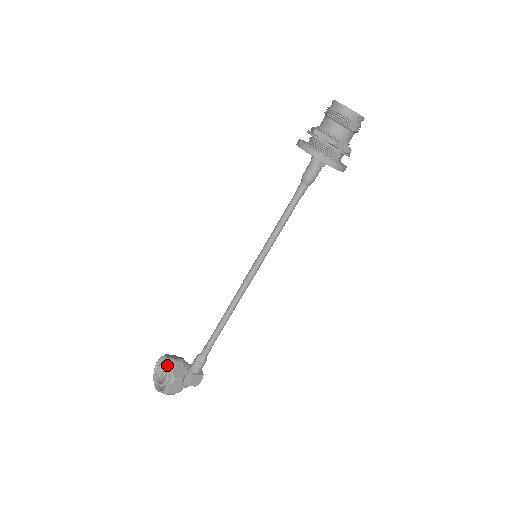
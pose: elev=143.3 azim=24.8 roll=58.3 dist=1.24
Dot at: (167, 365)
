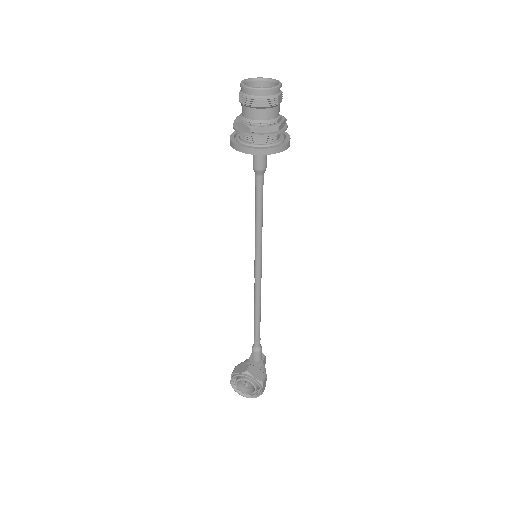
Dot at: (246, 379)
